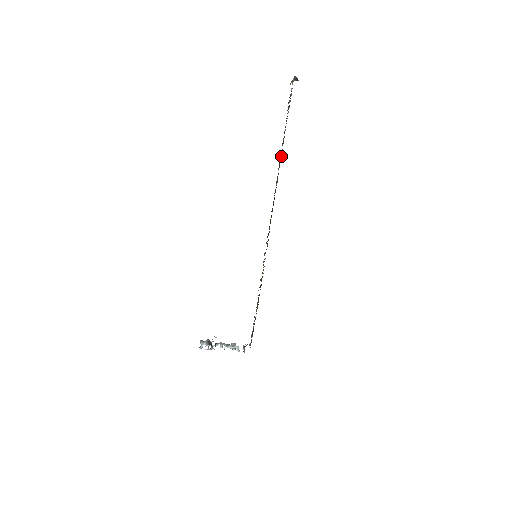
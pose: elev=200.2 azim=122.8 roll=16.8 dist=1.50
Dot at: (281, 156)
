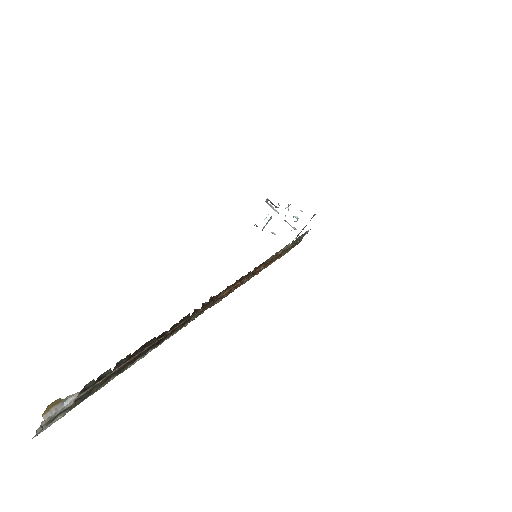
Dot at: (180, 327)
